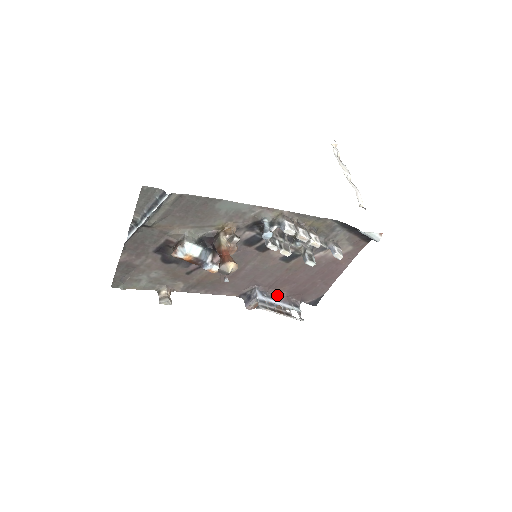
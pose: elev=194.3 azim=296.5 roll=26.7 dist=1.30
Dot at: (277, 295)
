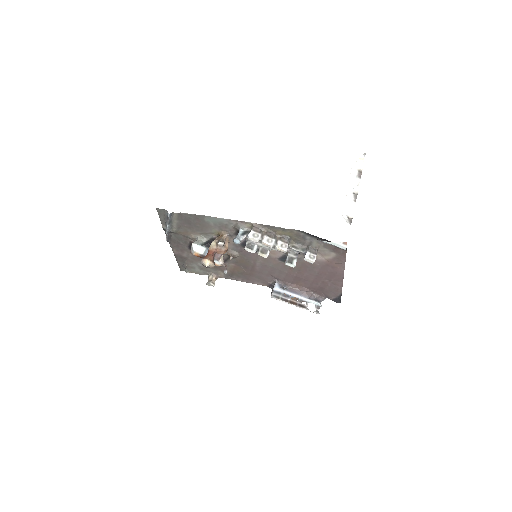
Dot at: (297, 289)
